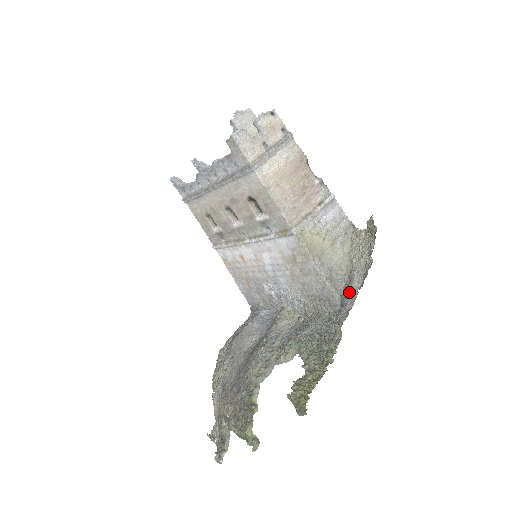
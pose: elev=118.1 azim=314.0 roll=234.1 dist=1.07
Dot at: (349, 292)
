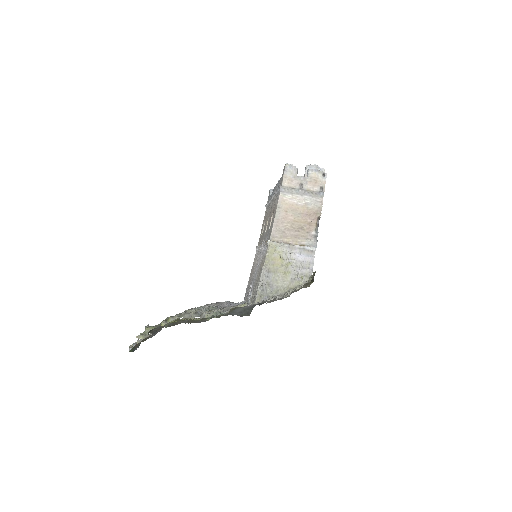
Dot at: (262, 302)
